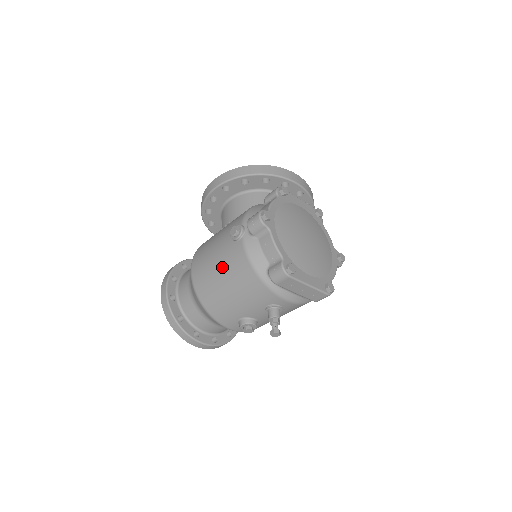
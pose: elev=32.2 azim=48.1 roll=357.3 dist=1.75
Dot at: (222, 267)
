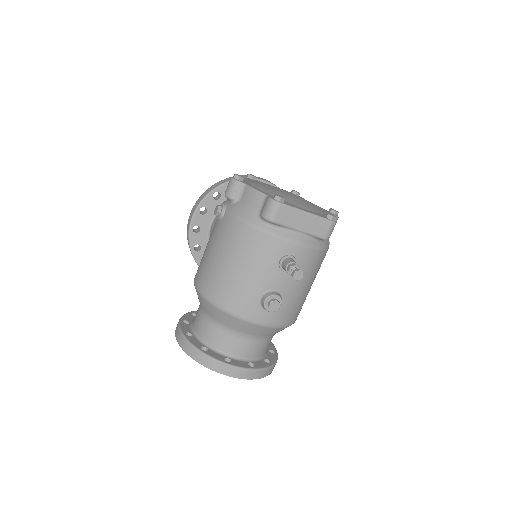
Dot at: (219, 249)
